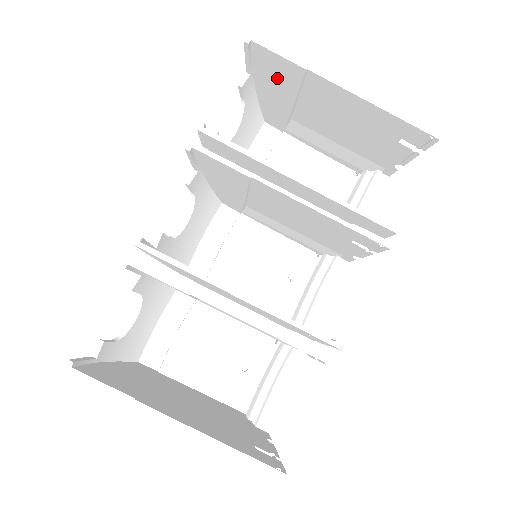
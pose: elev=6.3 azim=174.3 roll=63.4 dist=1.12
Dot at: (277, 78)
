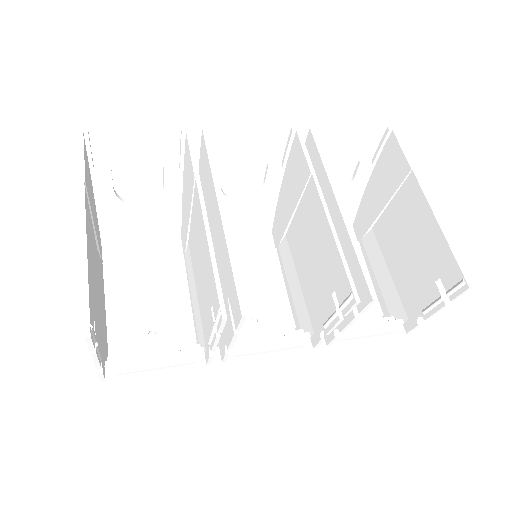
Dot at: (388, 175)
